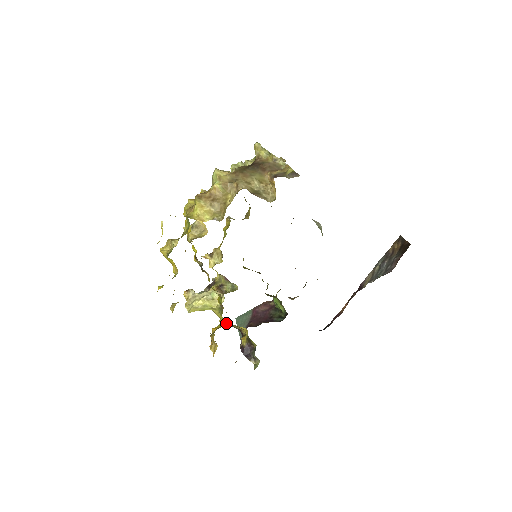
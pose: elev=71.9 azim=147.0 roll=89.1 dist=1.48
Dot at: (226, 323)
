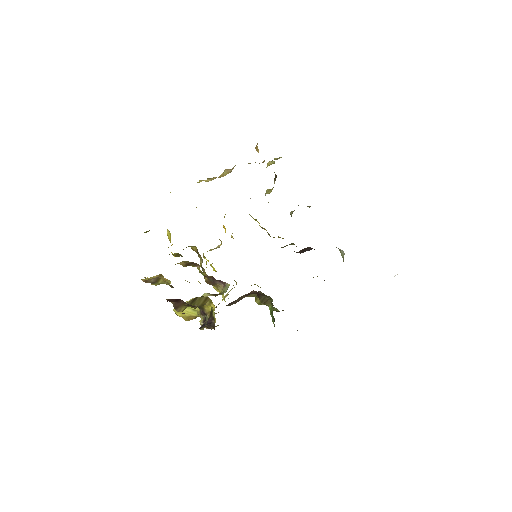
Dot at: (203, 318)
